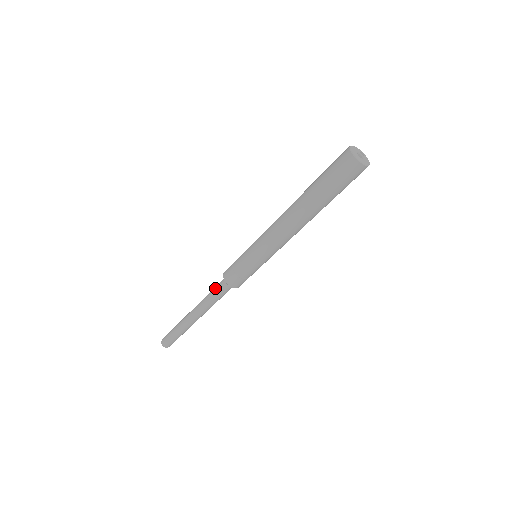
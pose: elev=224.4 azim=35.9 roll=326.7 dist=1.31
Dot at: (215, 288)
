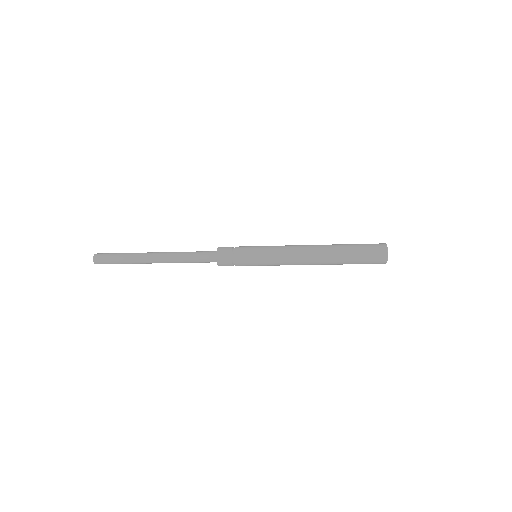
Dot at: (198, 254)
